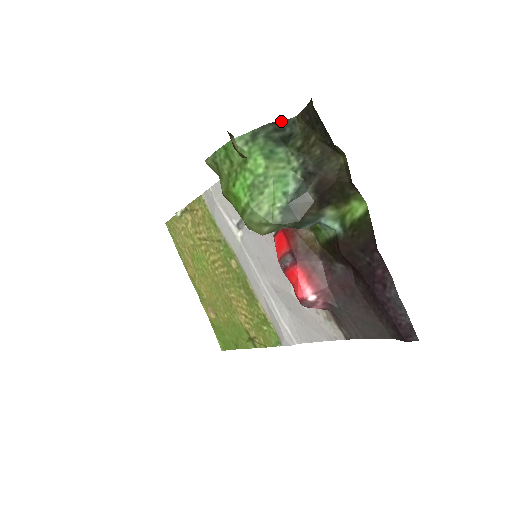
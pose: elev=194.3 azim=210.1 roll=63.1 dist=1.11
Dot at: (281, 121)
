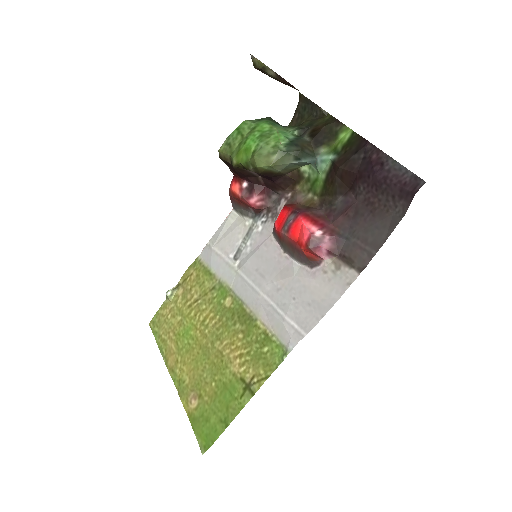
Dot at: occluded
